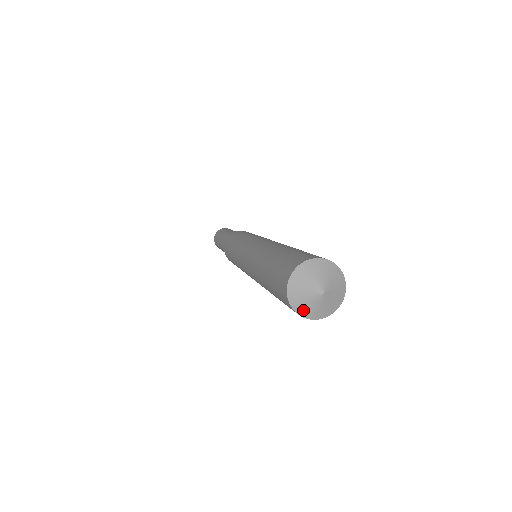
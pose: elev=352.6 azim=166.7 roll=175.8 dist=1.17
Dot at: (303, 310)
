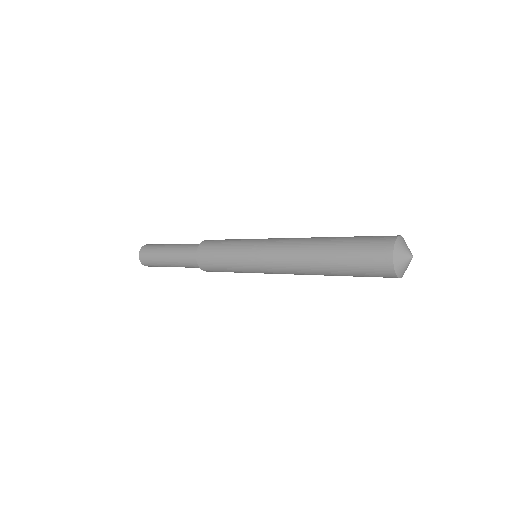
Dot at: (403, 273)
